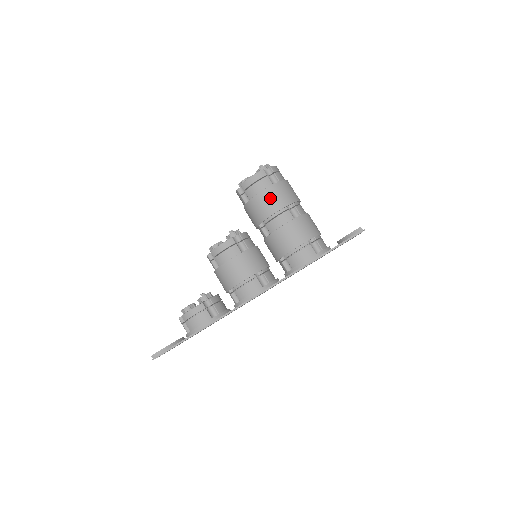
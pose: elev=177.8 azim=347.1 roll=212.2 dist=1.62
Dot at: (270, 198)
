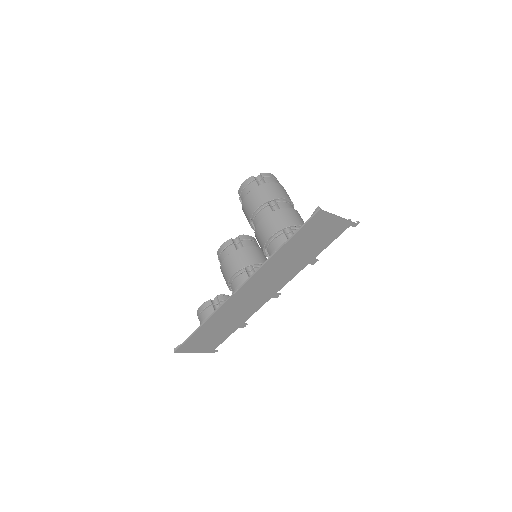
Dot at: (254, 197)
